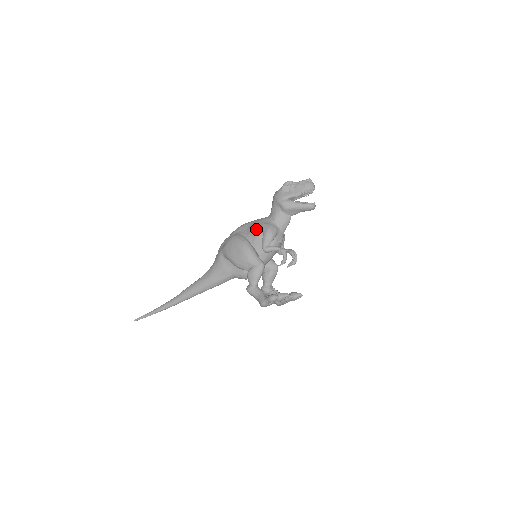
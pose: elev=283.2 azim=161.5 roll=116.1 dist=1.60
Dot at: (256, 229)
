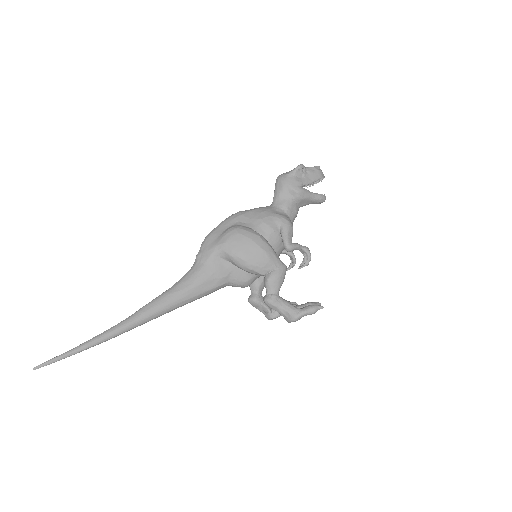
Dot at: (269, 220)
